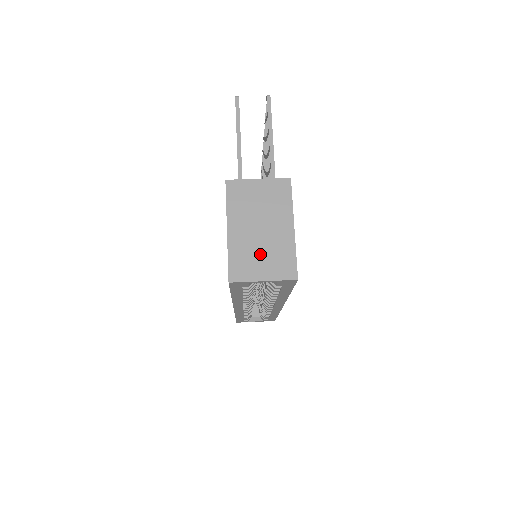
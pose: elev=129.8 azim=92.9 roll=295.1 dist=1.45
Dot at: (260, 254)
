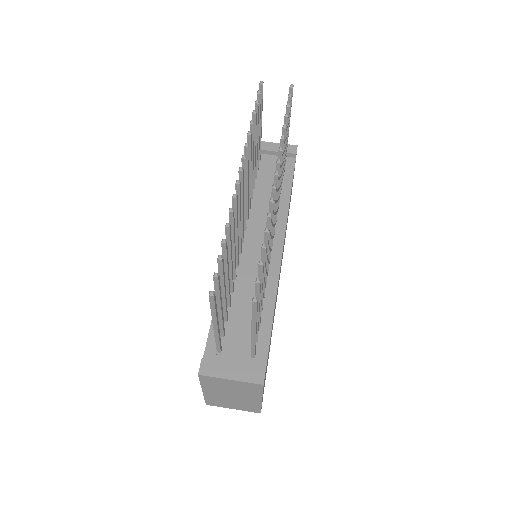
Dot at: (231, 402)
